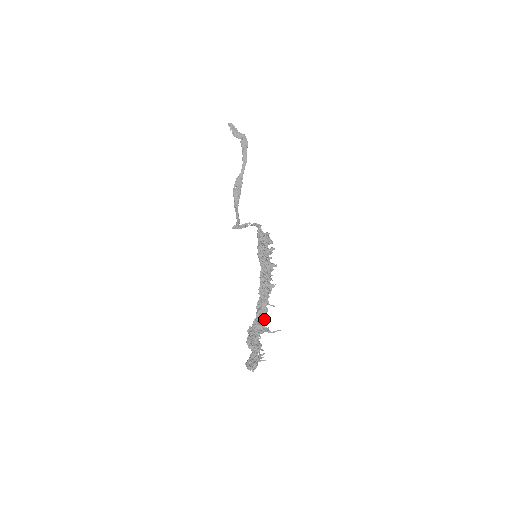
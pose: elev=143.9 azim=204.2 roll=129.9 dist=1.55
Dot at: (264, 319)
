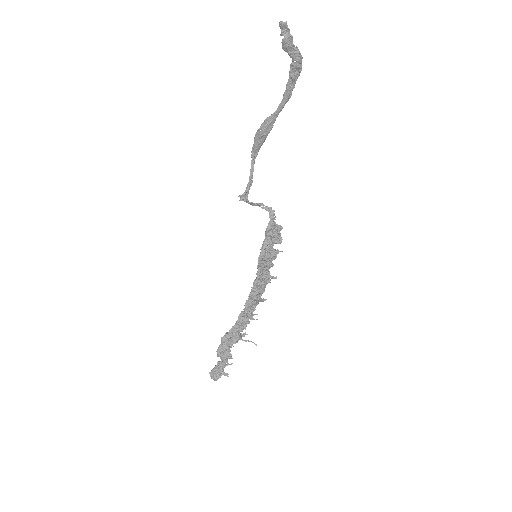
Dot at: (242, 334)
